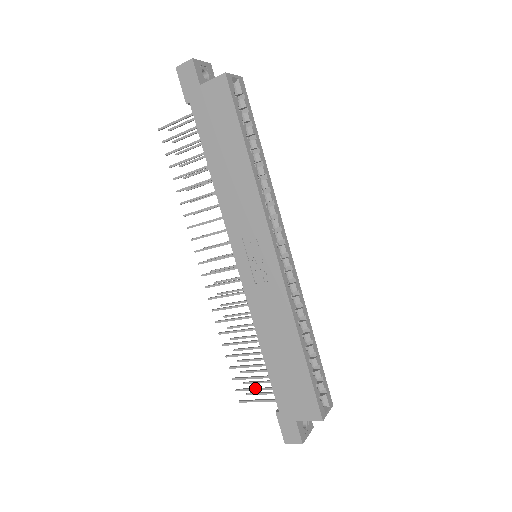
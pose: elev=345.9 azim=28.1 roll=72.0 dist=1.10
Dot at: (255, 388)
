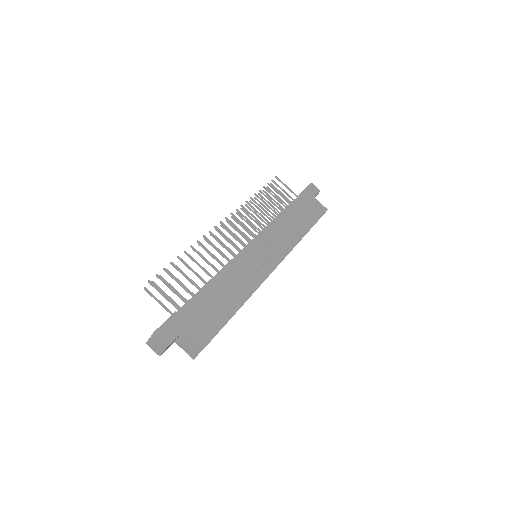
Dot at: (173, 289)
